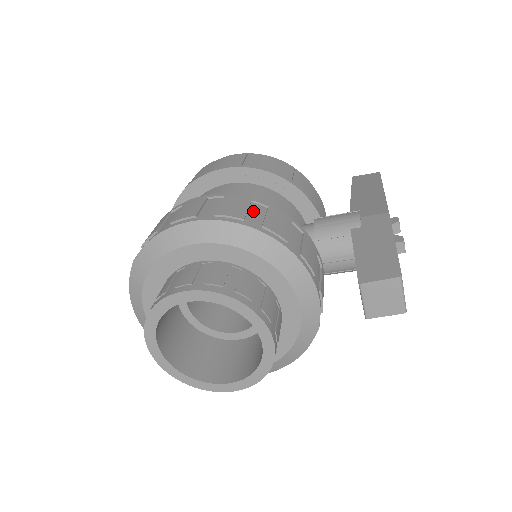
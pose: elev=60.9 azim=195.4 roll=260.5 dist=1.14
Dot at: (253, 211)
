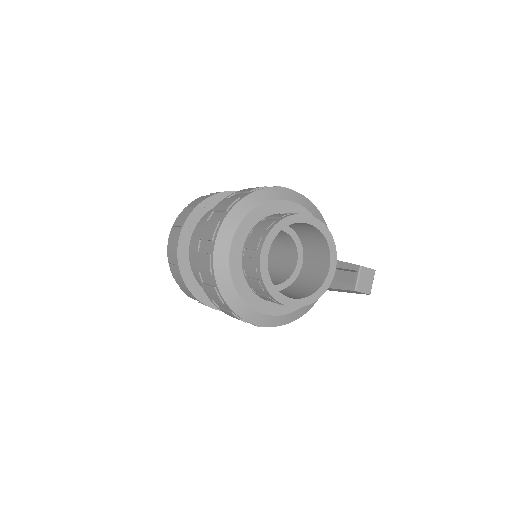
Dot at: occluded
